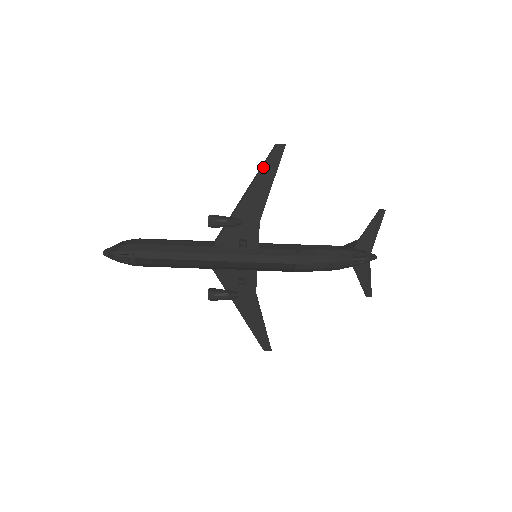
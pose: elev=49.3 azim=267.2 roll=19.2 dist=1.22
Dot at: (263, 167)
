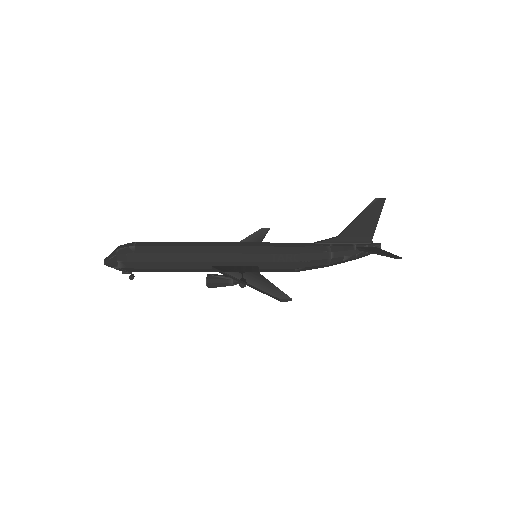
Dot at: (264, 293)
